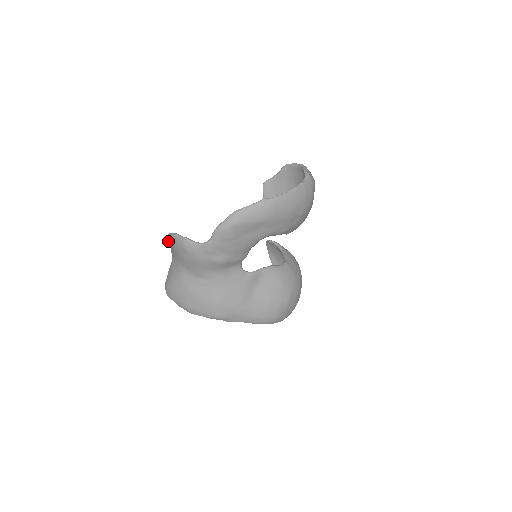
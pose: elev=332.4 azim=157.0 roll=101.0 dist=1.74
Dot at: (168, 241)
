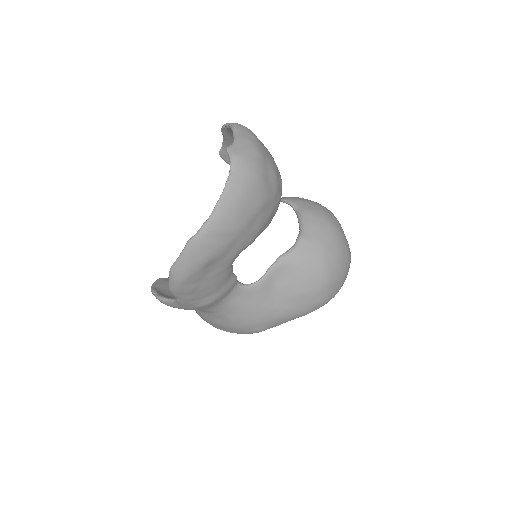
Dot at: occluded
